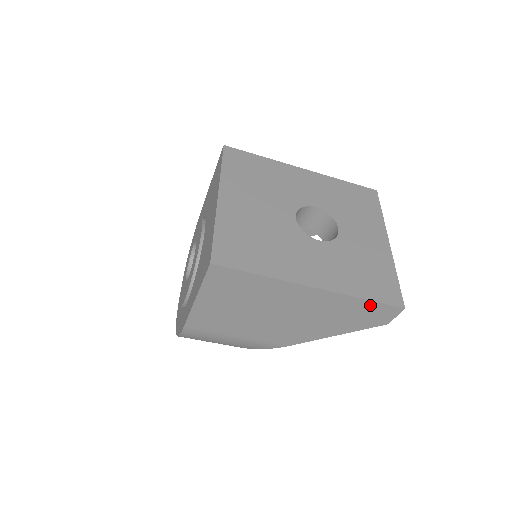
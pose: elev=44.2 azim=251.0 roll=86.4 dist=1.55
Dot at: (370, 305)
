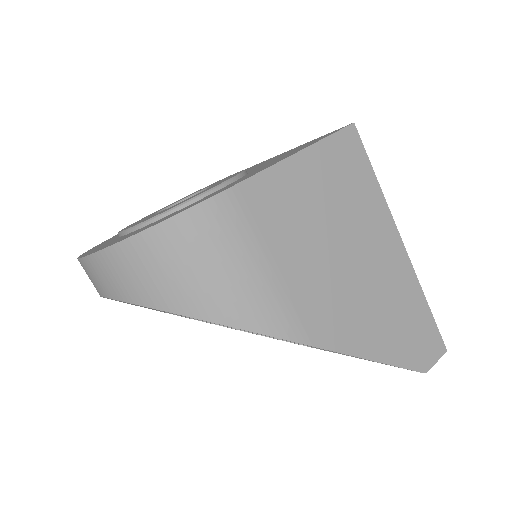
Dot at: (427, 320)
